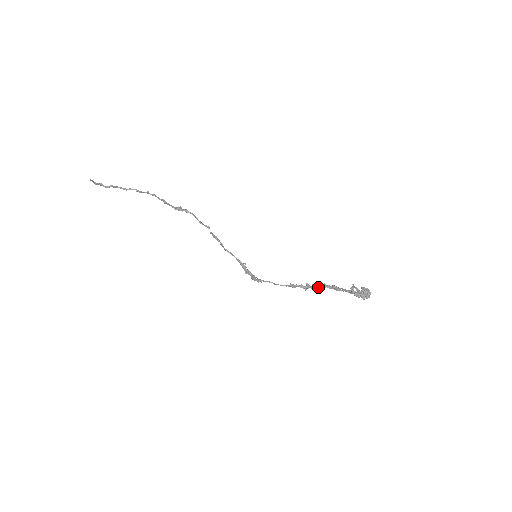
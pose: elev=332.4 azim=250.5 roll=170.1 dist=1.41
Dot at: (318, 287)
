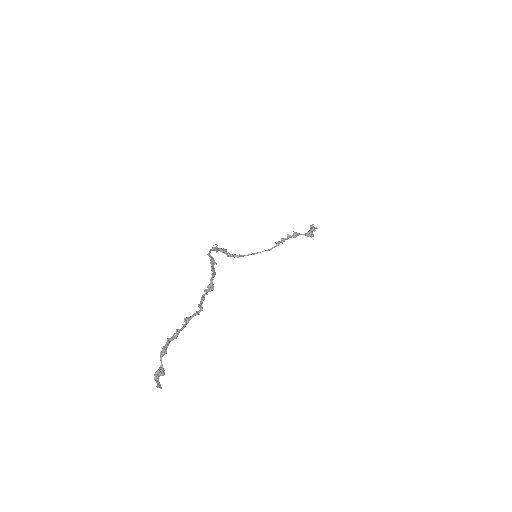
Dot at: occluded
